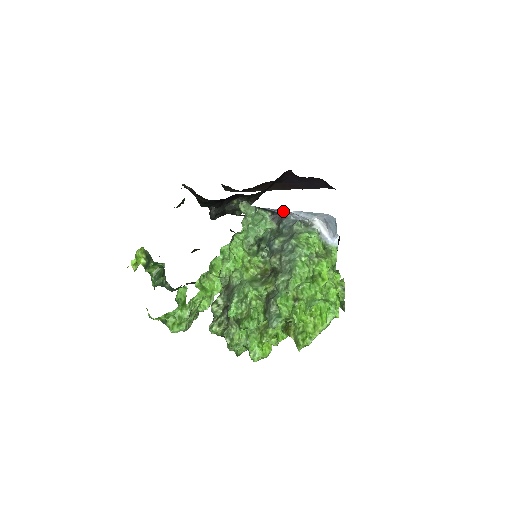
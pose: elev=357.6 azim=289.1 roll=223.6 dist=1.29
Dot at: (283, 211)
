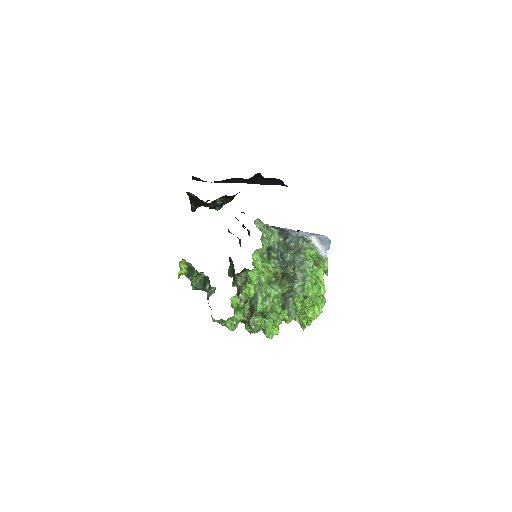
Dot at: (290, 230)
